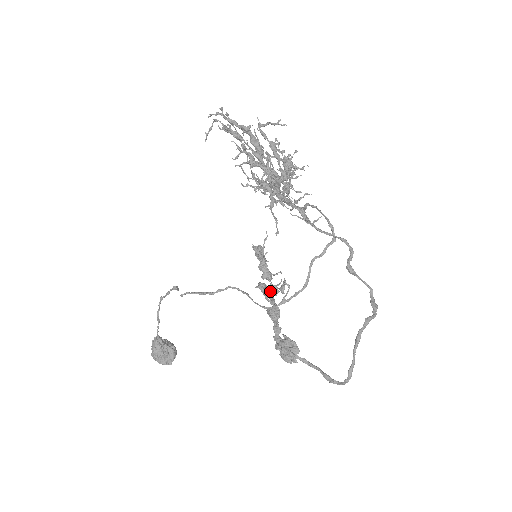
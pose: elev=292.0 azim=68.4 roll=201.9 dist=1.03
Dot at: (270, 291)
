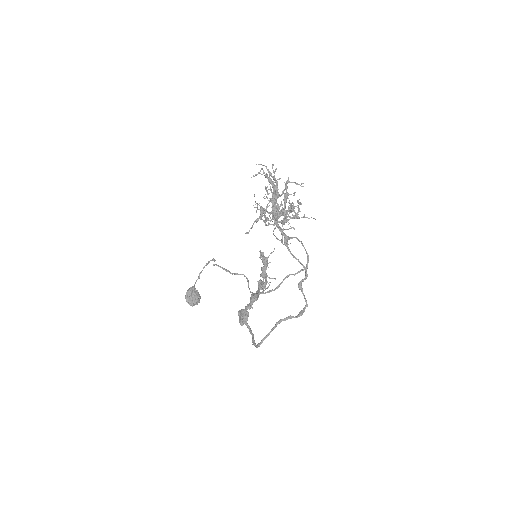
Dot at: (261, 285)
